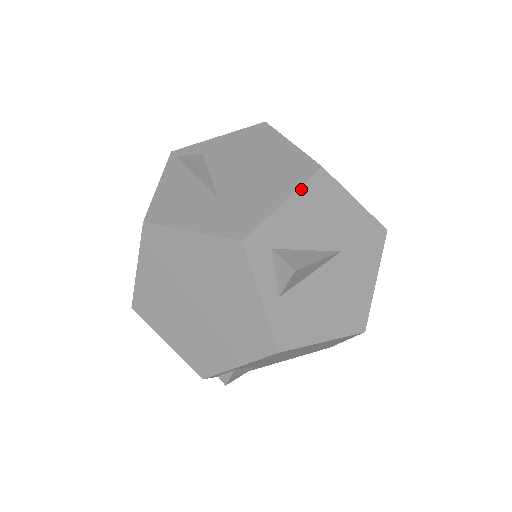
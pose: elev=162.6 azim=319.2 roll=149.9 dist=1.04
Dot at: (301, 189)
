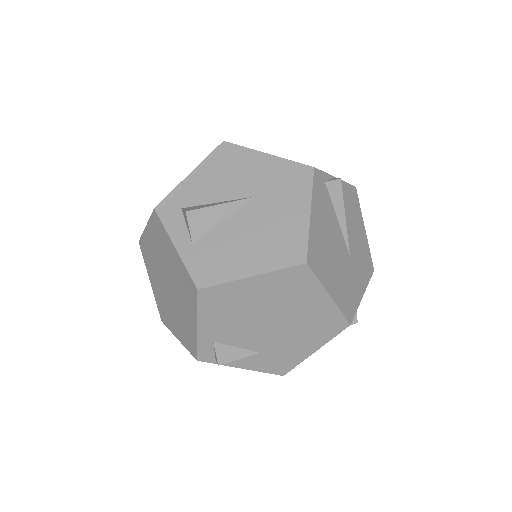
Dot at: (205, 161)
